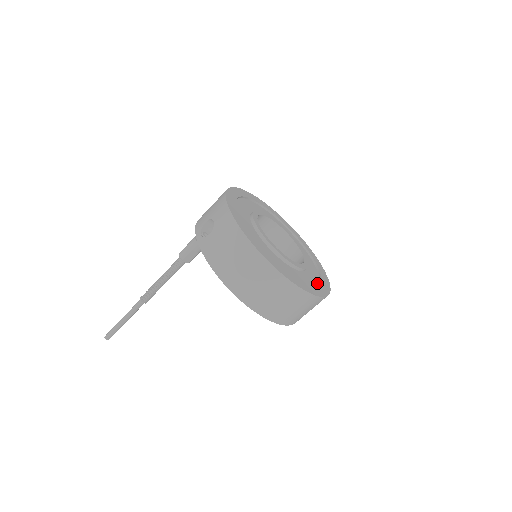
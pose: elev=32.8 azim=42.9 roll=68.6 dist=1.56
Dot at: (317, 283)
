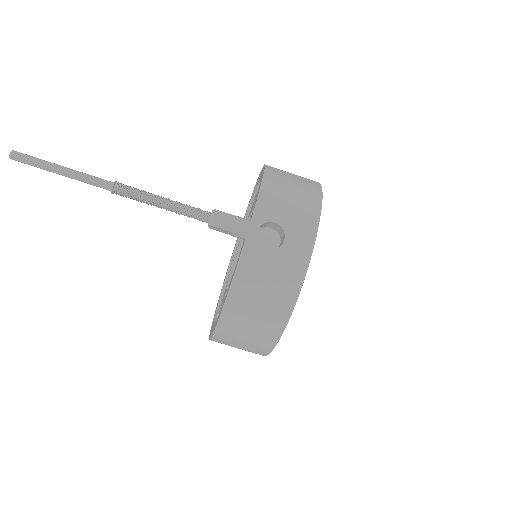
Dot at: occluded
